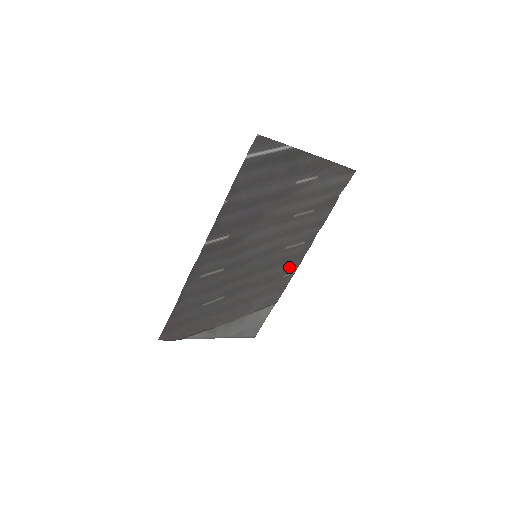
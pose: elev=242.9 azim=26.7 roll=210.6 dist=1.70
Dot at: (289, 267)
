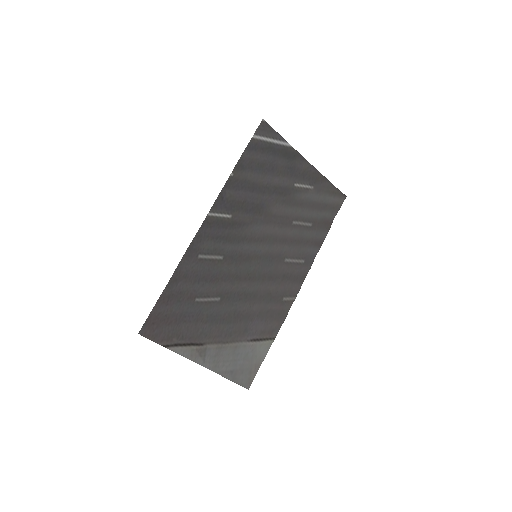
Dot at: (289, 289)
